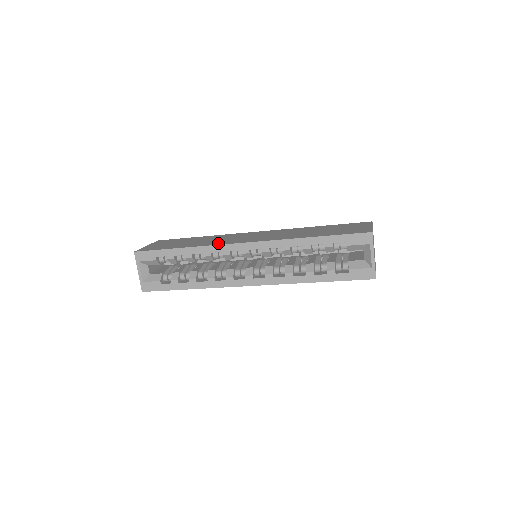
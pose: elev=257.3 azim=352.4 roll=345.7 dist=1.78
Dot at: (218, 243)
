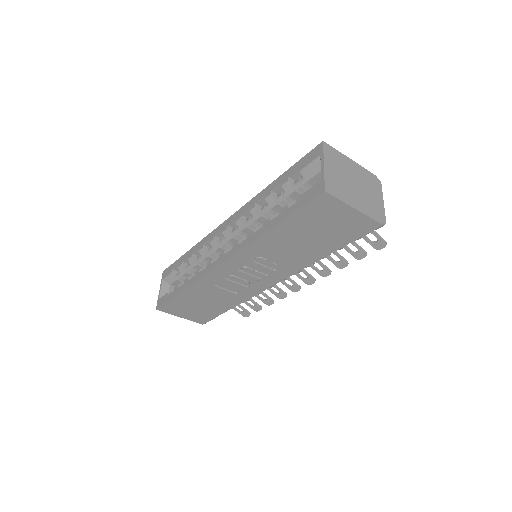
Dot at: occluded
